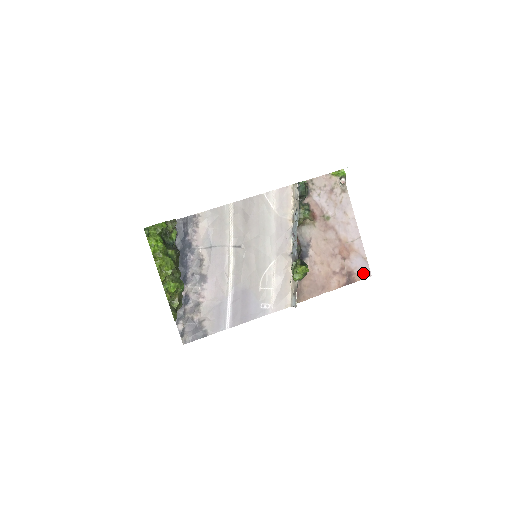
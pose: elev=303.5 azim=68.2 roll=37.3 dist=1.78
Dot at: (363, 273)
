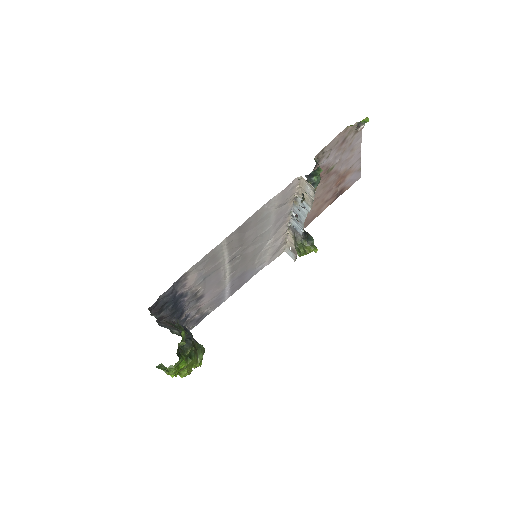
Dot at: (353, 182)
